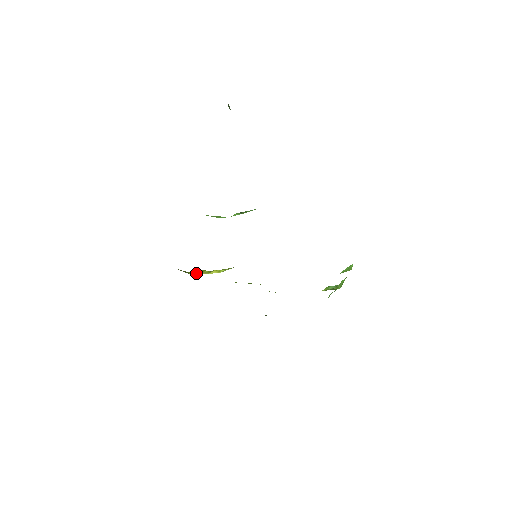
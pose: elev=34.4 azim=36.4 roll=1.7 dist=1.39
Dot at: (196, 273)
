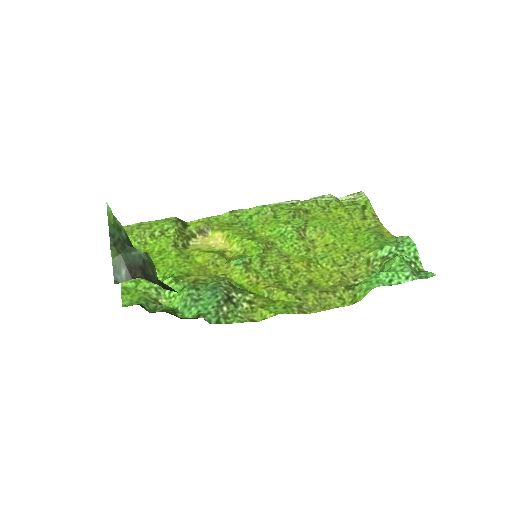
Dot at: (216, 234)
